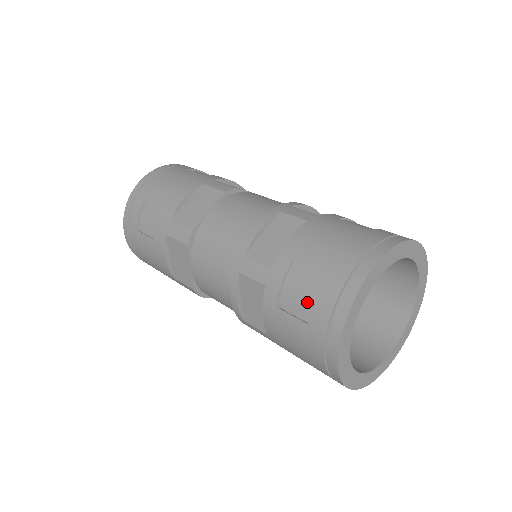
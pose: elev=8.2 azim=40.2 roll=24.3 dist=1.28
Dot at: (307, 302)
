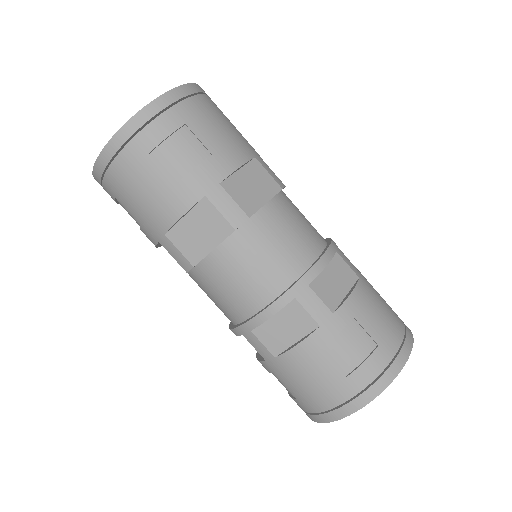
Dot at: (355, 360)
